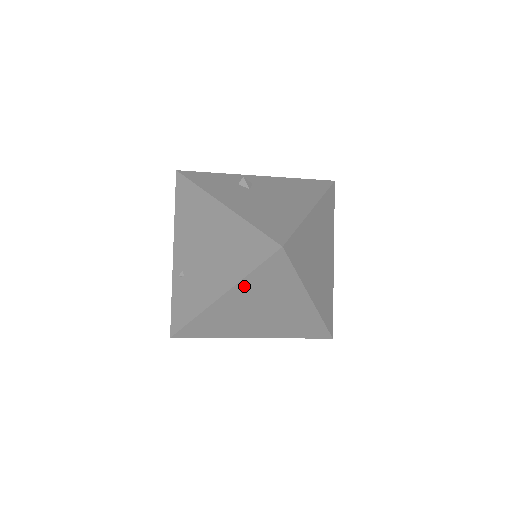
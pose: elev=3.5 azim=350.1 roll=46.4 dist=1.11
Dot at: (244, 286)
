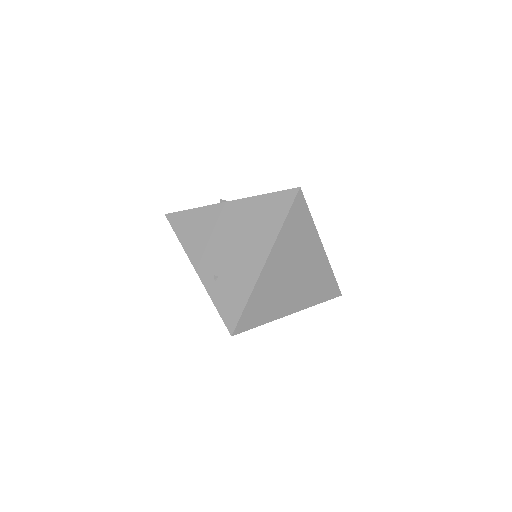
Dot at: (281, 241)
